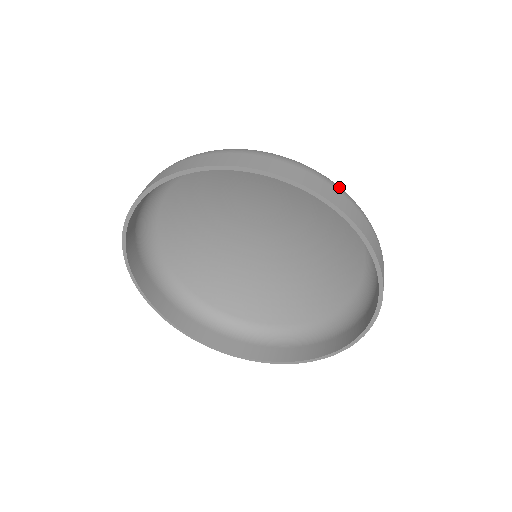
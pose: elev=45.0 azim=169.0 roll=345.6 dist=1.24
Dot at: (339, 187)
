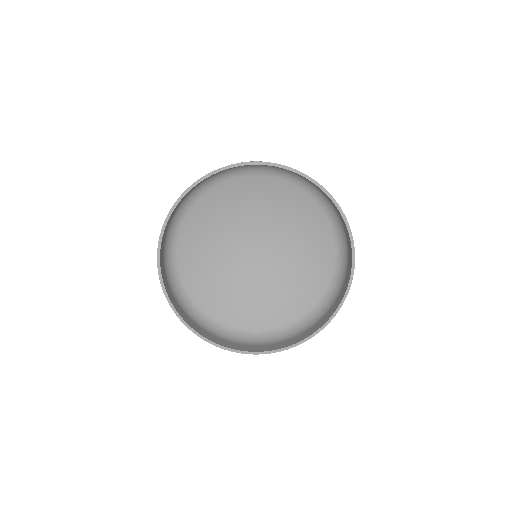
Dot at: occluded
